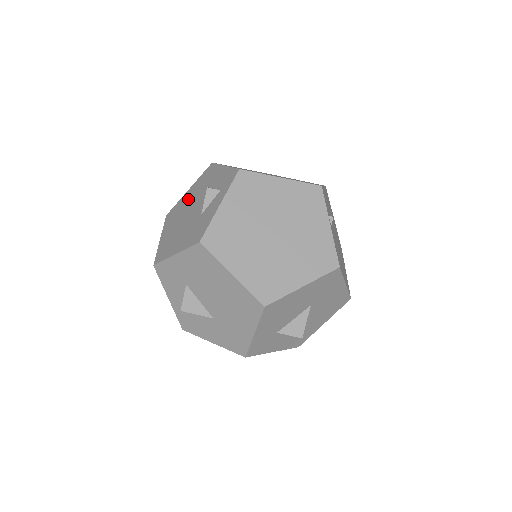
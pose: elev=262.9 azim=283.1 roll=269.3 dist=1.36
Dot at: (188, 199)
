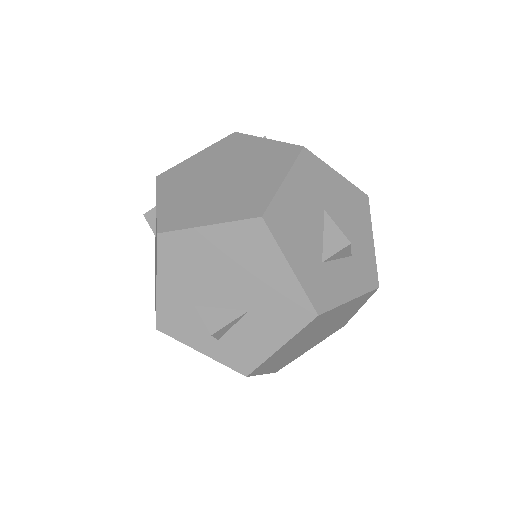
Dot at: occluded
